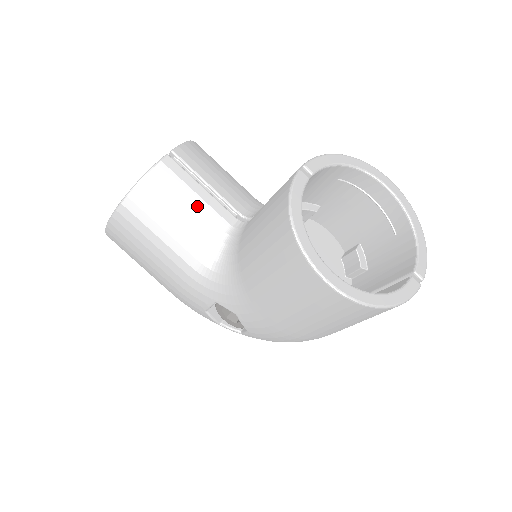
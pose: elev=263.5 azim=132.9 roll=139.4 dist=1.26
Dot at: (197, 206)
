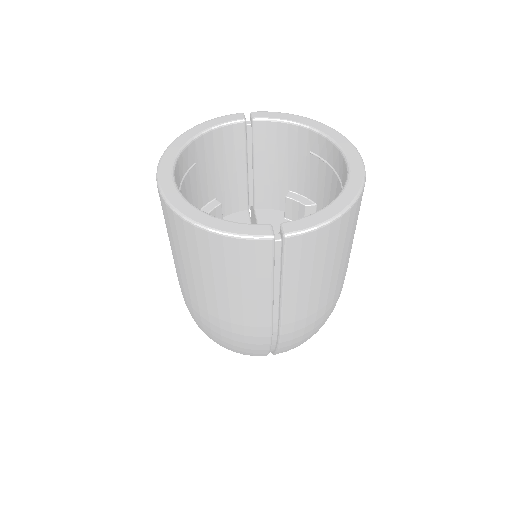
Dot at: occluded
